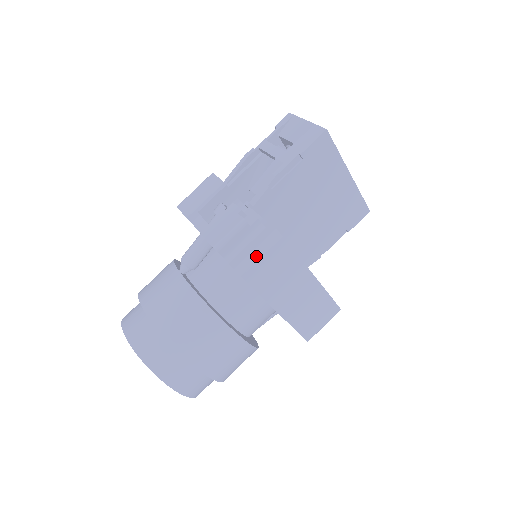
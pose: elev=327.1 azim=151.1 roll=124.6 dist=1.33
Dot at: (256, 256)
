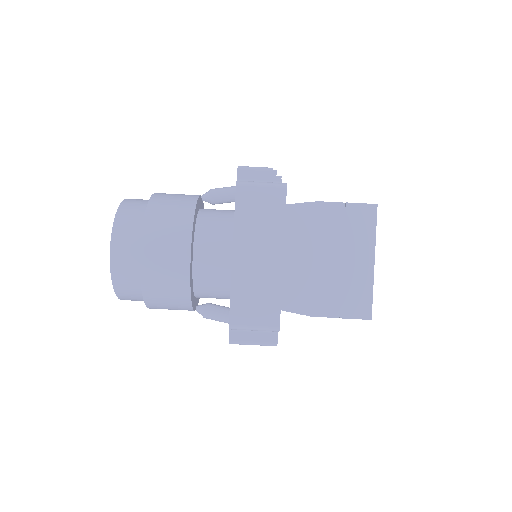
Dot at: (258, 184)
